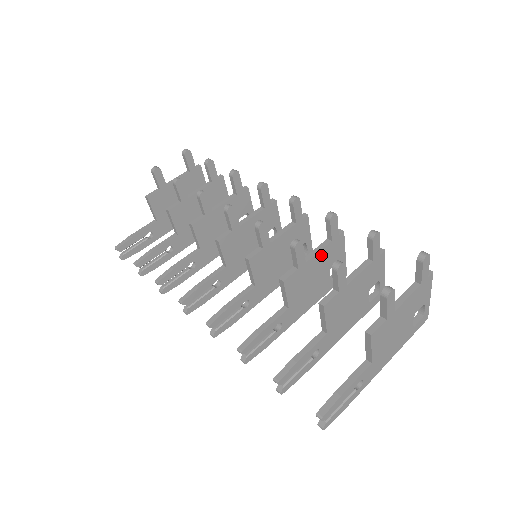
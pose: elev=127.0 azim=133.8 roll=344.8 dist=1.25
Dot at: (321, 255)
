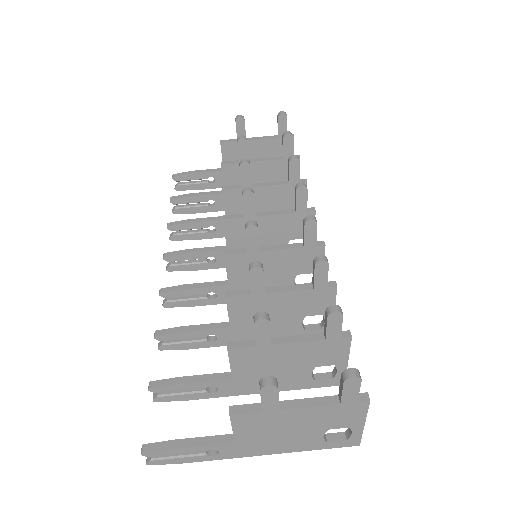
Dot at: (292, 296)
